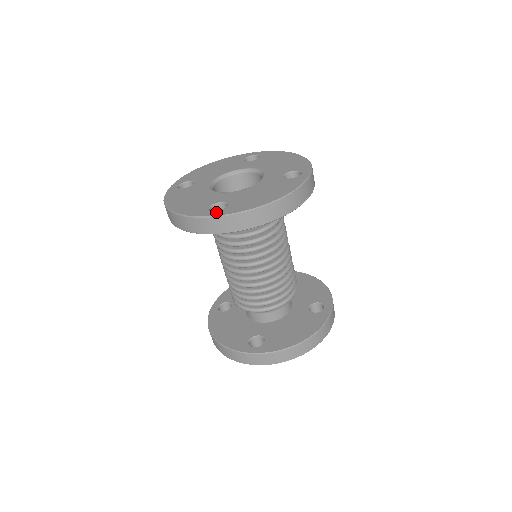
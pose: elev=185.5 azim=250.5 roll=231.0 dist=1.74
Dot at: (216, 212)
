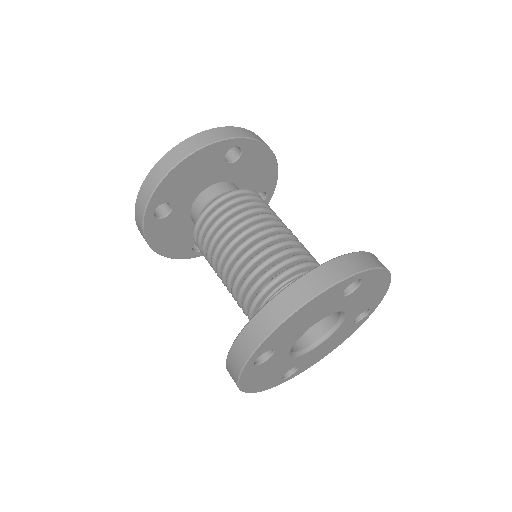
Dot at: occluded
